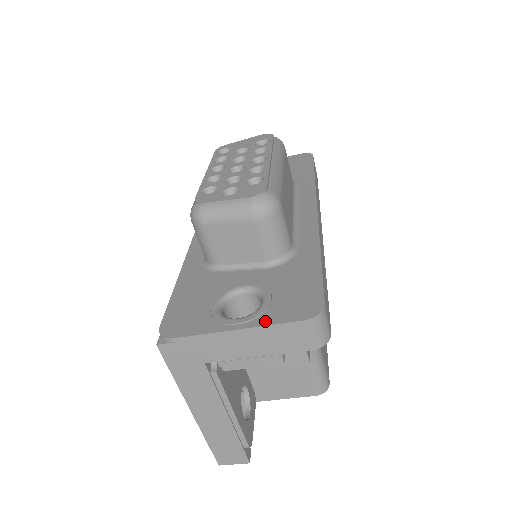
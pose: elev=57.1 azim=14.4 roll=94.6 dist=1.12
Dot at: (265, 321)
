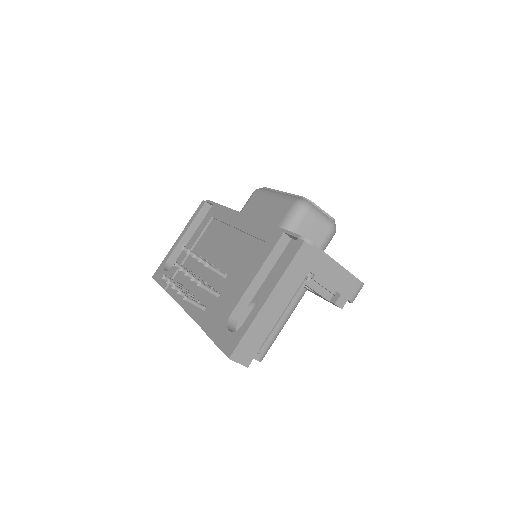
Dot at: (347, 270)
